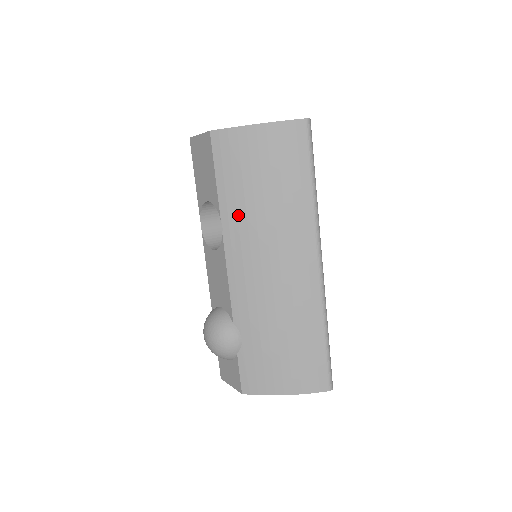
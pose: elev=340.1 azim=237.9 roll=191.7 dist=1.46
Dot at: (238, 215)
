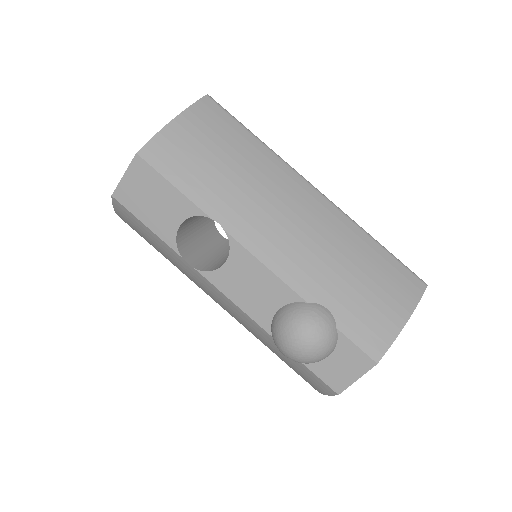
Dot at: (223, 200)
